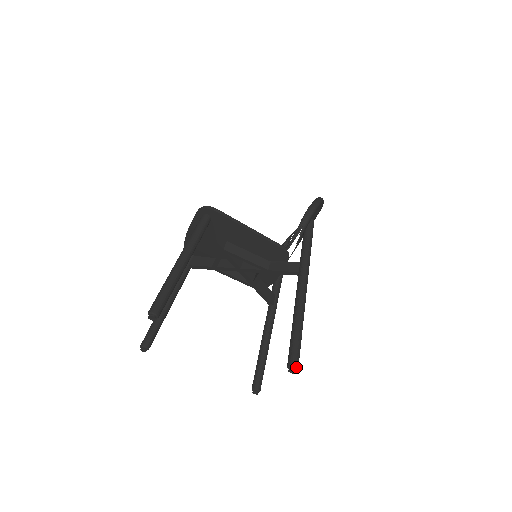
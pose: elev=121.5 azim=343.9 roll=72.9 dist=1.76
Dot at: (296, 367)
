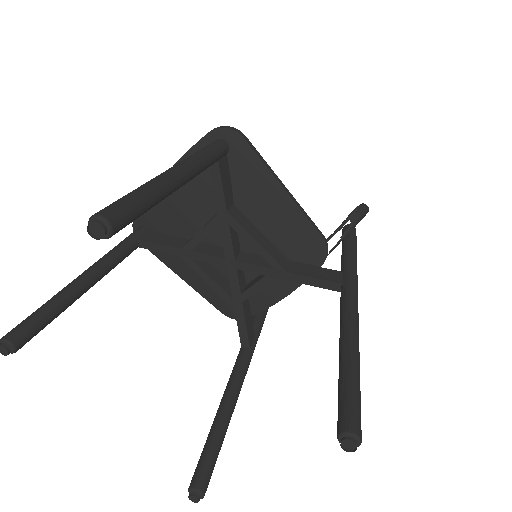
Dot at: (360, 437)
